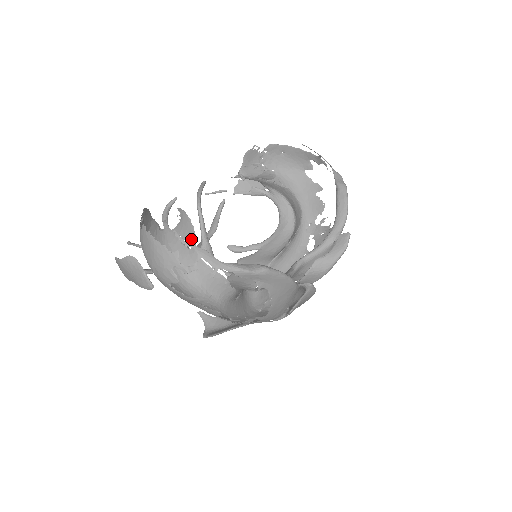
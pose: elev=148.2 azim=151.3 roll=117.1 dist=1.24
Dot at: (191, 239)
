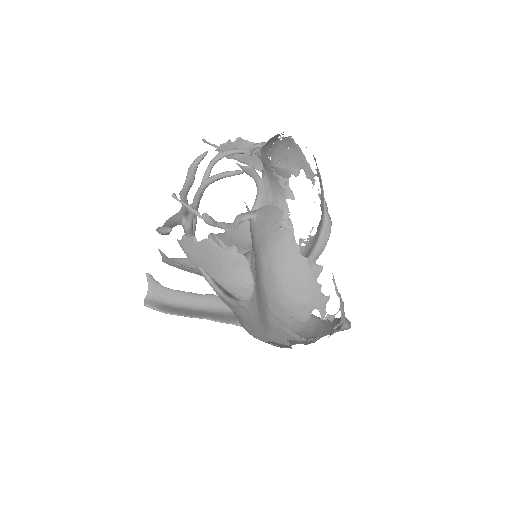
Dot at: occluded
